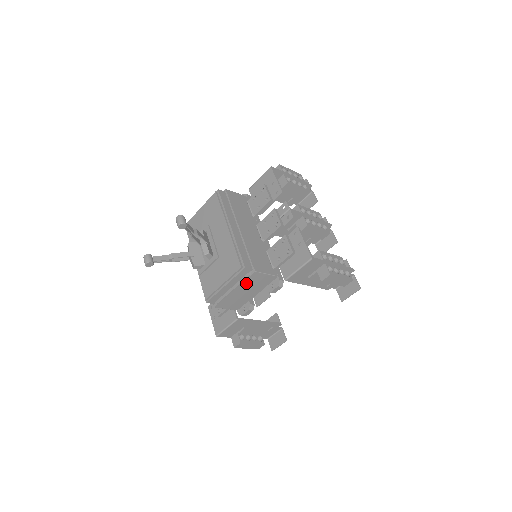
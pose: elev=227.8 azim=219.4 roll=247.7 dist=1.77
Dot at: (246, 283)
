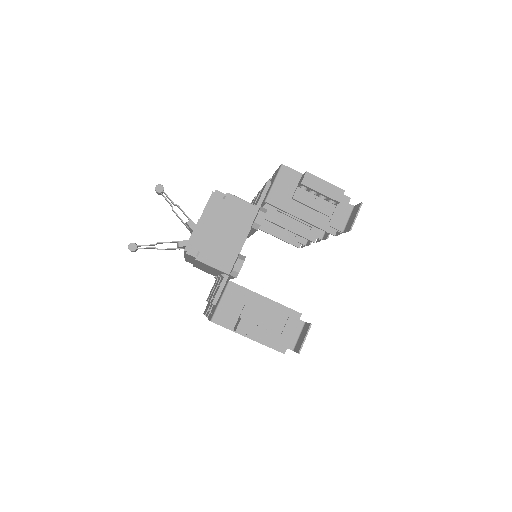
Dot at: (224, 214)
